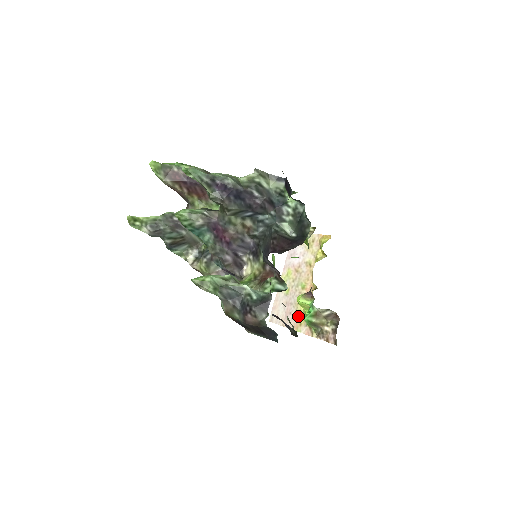
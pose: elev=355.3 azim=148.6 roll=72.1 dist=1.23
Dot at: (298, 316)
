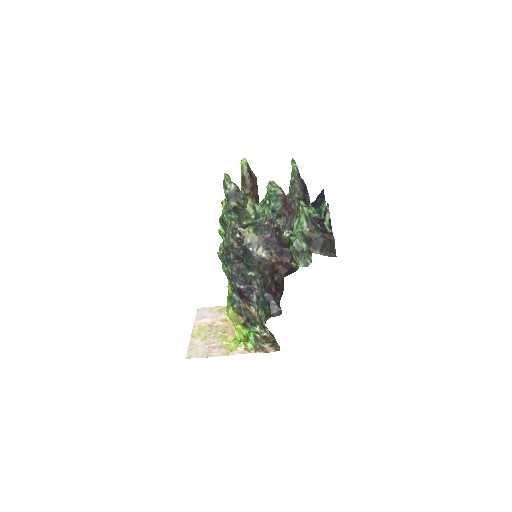
Dot at: (226, 347)
